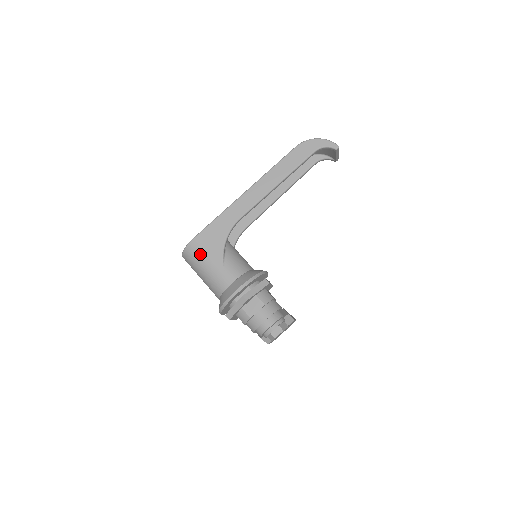
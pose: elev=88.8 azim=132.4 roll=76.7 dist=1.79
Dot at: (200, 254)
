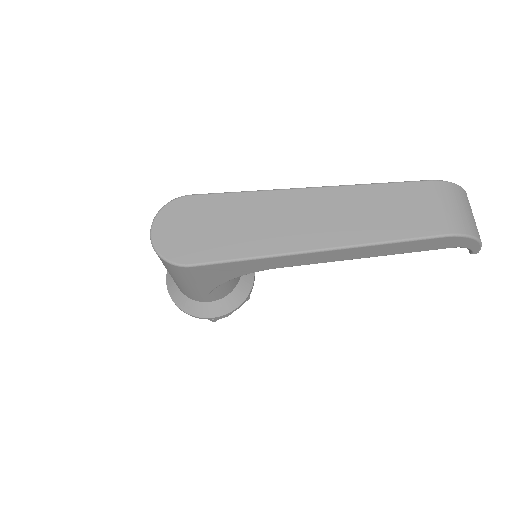
Dot at: (188, 278)
